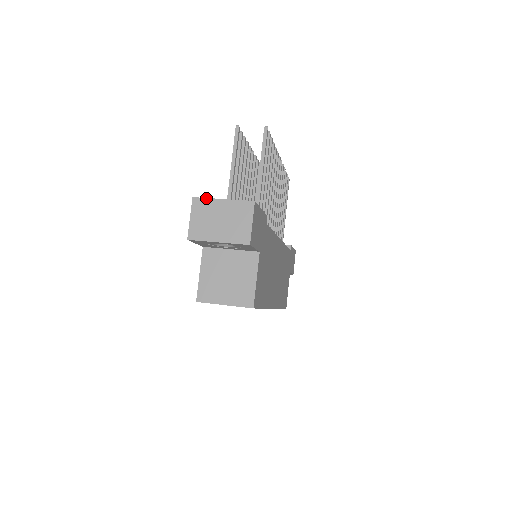
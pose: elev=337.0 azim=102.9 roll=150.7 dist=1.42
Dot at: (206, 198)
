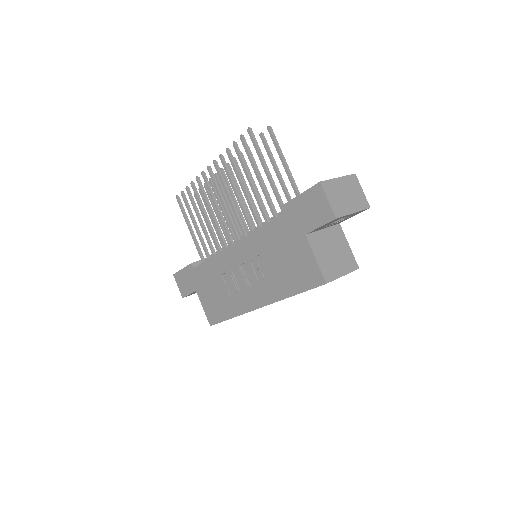
Dot at: (328, 180)
